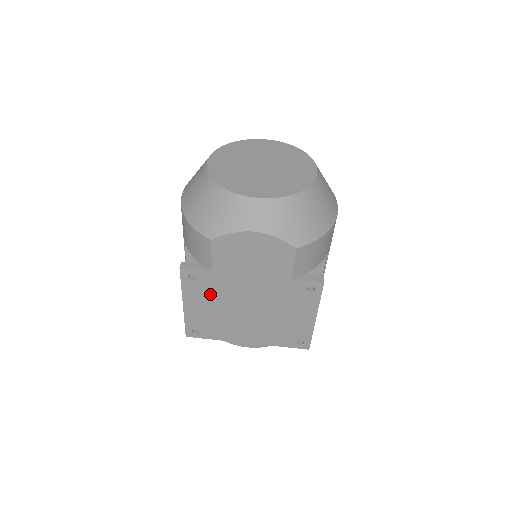
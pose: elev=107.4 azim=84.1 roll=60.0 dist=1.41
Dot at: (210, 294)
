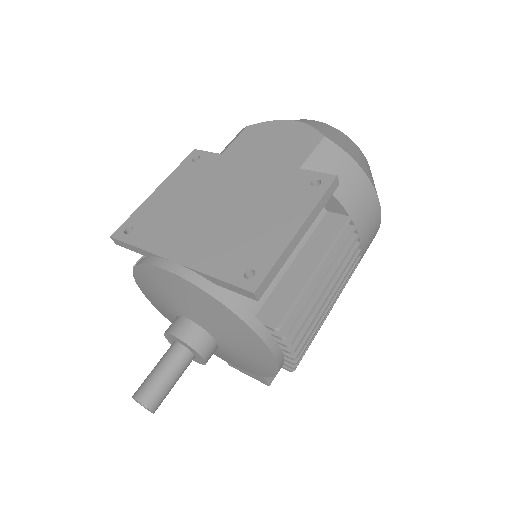
Dot at: (196, 180)
